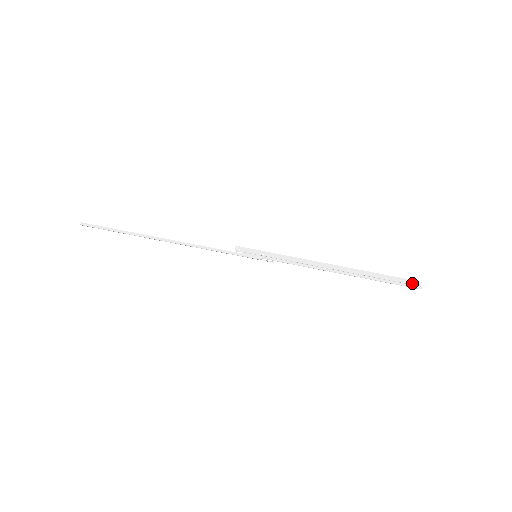
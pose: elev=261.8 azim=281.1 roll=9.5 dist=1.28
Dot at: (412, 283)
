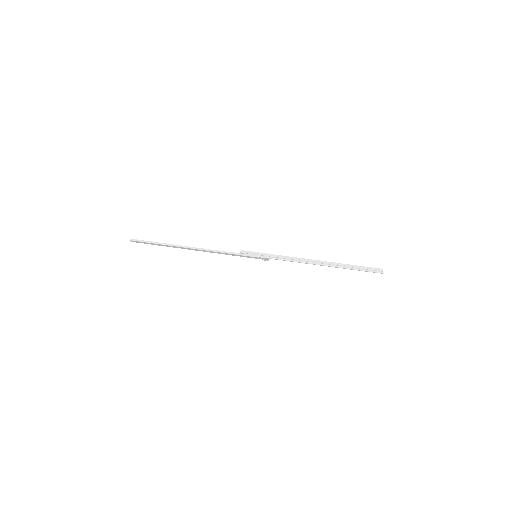
Dot at: (376, 270)
